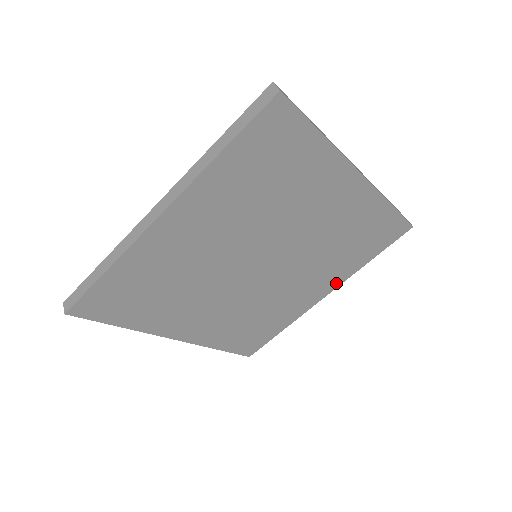
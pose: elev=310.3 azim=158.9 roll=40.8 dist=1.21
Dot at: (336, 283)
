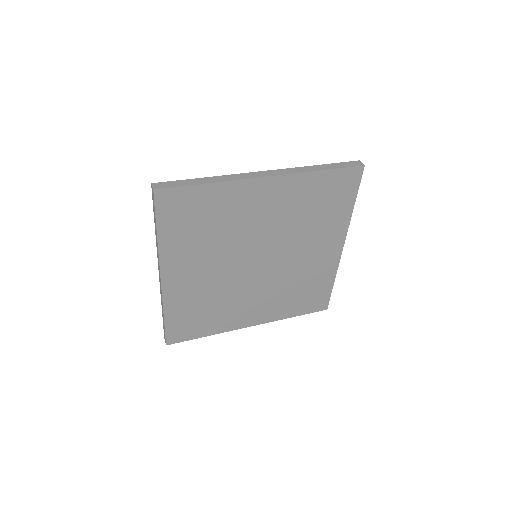
Dot at: (266, 319)
